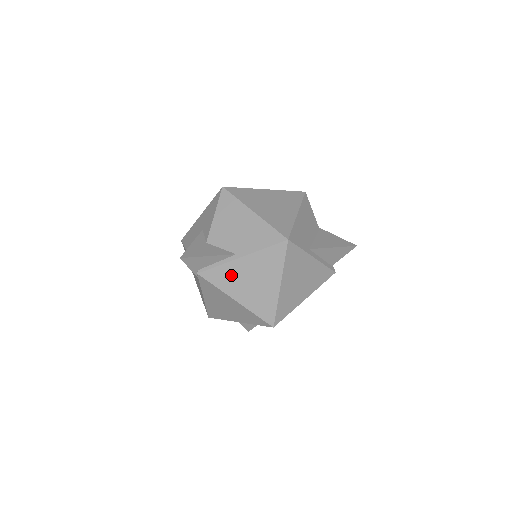
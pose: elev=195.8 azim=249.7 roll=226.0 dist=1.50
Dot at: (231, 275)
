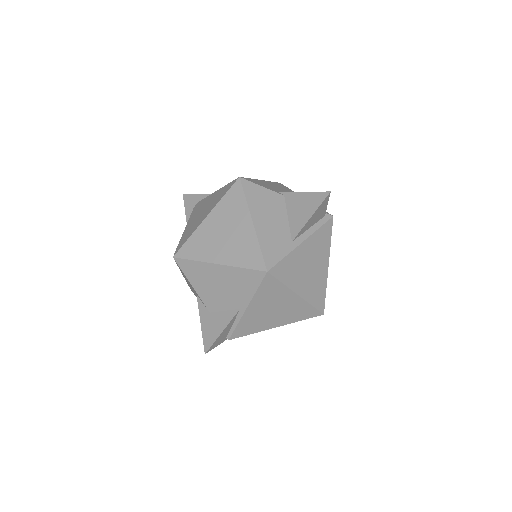
Dot at: (253, 321)
